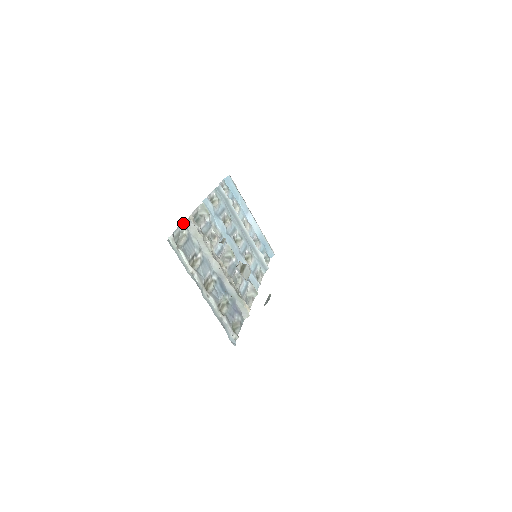
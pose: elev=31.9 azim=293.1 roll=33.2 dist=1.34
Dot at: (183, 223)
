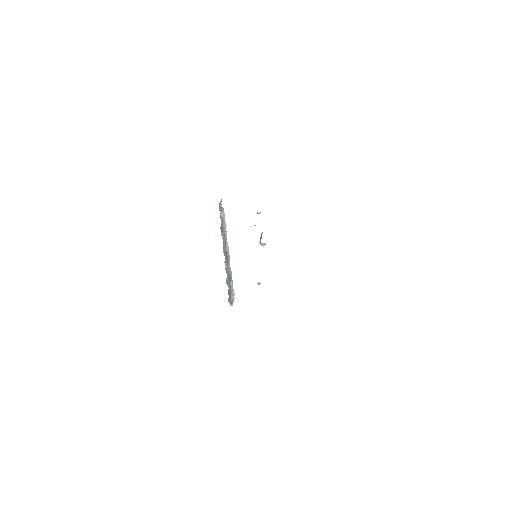
Dot at: (221, 206)
